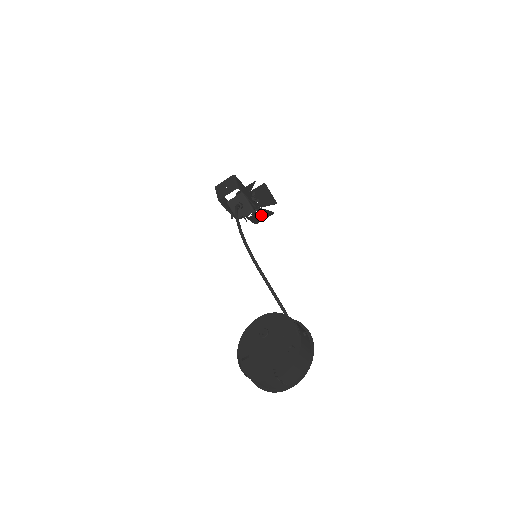
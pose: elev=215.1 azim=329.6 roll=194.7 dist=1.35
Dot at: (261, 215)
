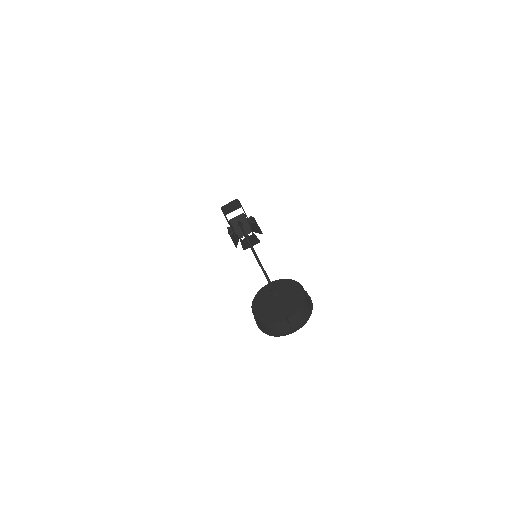
Dot at: (251, 241)
